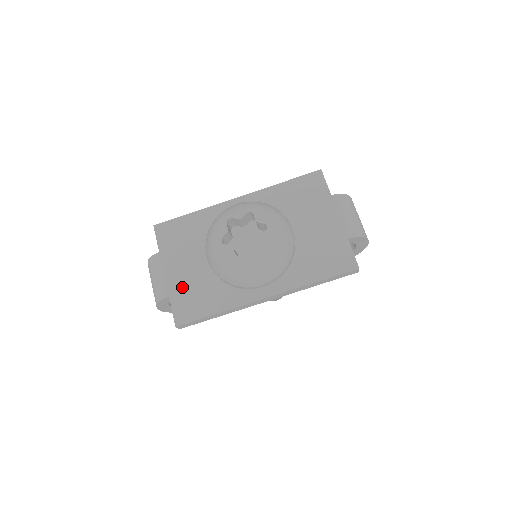
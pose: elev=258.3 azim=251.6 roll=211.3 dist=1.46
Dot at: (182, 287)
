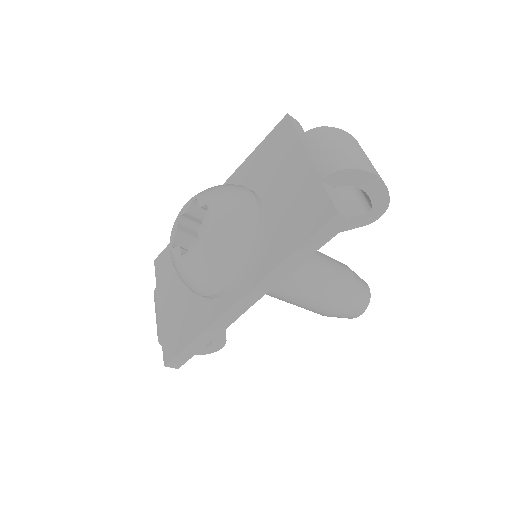
Dot at: (170, 317)
